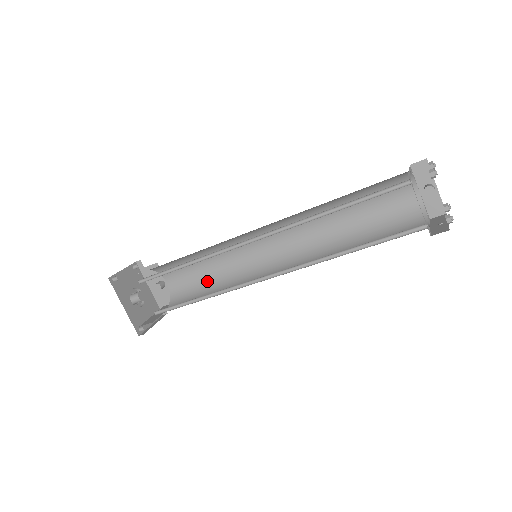
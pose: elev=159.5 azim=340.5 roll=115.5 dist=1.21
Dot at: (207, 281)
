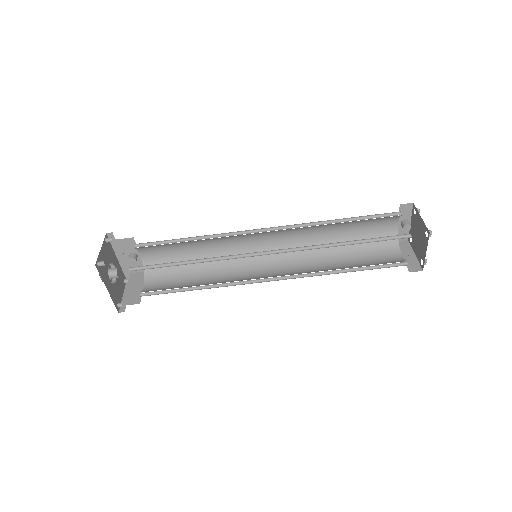
Dot at: occluded
